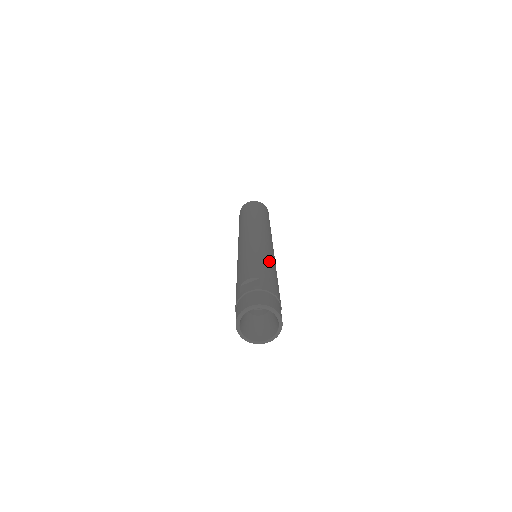
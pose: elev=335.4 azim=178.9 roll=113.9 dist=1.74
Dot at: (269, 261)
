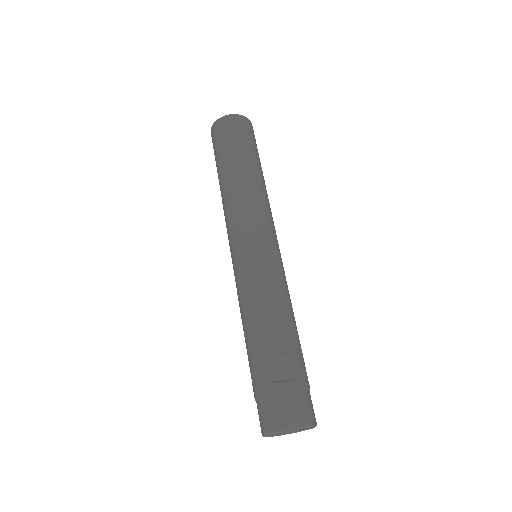
Dot at: (290, 303)
